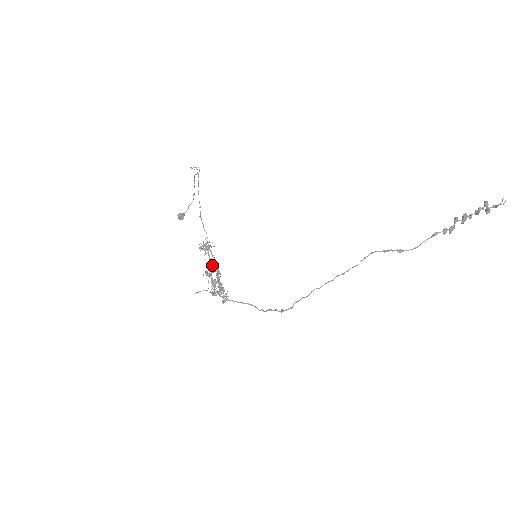
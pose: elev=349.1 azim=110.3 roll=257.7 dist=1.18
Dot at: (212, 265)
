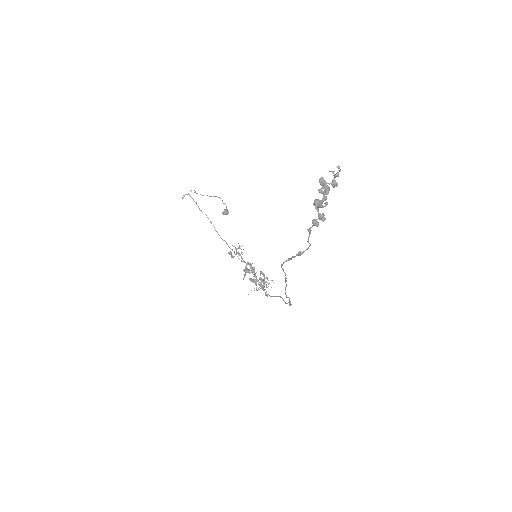
Dot at: (245, 267)
